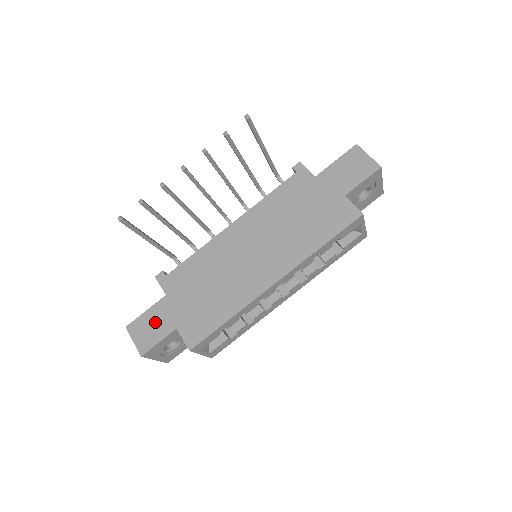
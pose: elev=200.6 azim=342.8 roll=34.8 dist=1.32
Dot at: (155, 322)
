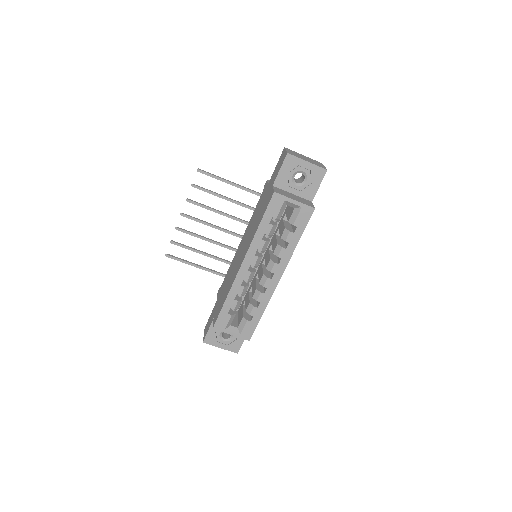
Dot at: (210, 319)
